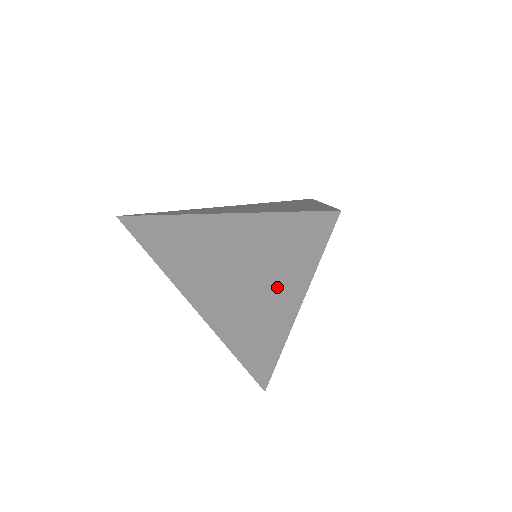
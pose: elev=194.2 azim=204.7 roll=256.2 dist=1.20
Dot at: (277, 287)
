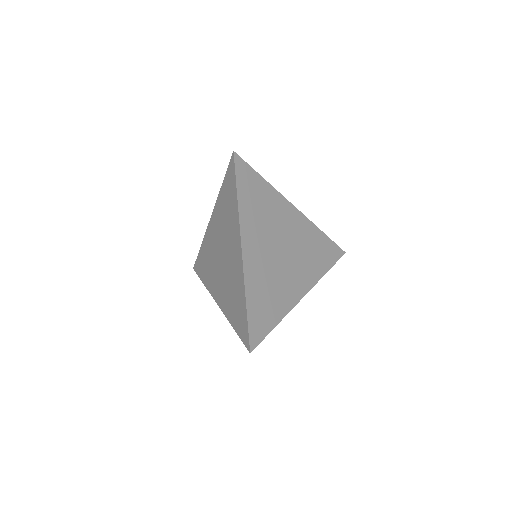
Dot at: (232, 234)
